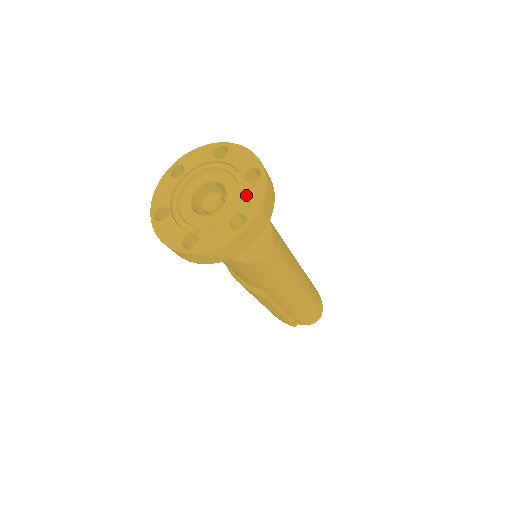
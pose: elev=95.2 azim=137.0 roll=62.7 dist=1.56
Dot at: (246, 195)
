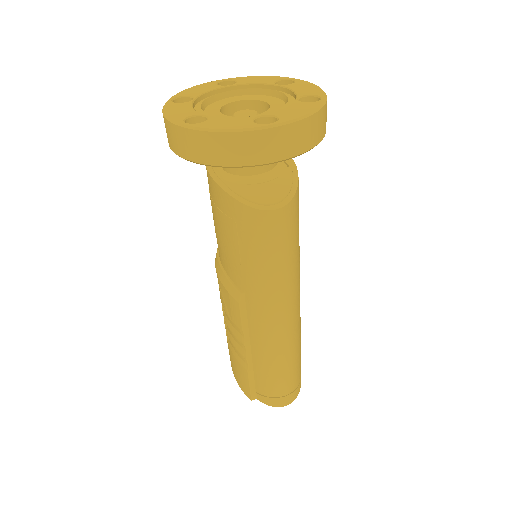
Dot at: (291, 107)
